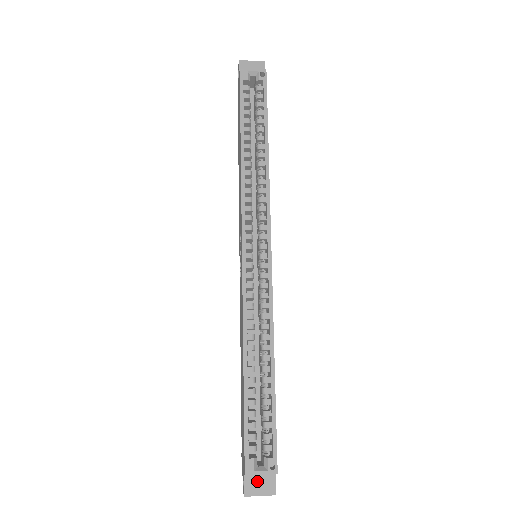
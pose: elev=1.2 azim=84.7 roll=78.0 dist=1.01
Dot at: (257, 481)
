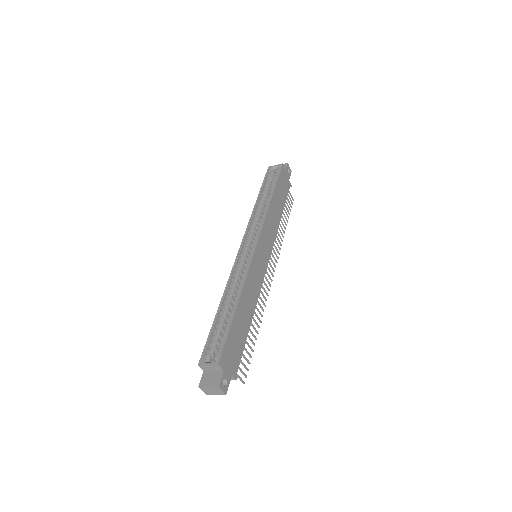
Dot at: (210, 377)
